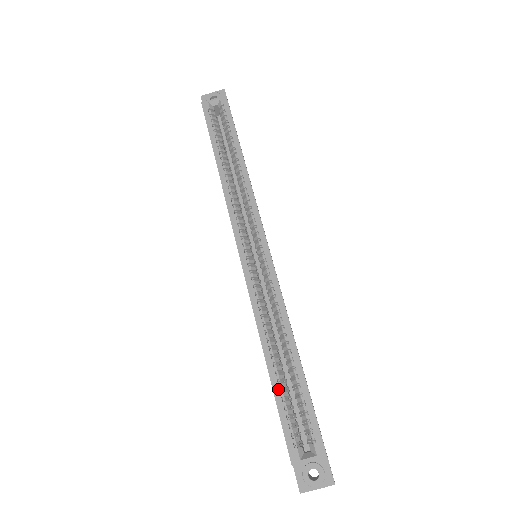
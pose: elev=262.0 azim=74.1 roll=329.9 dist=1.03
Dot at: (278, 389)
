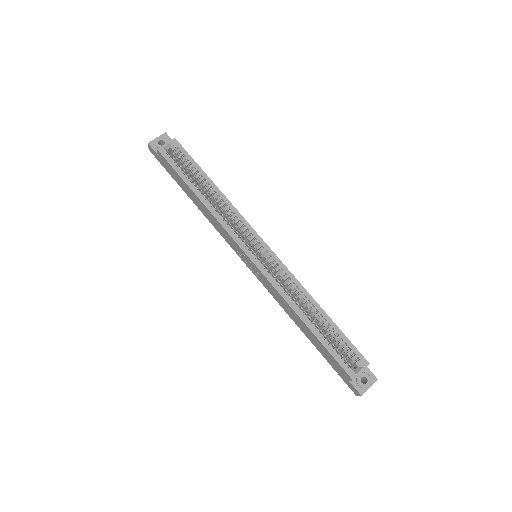
Dot at: (322, 338)
